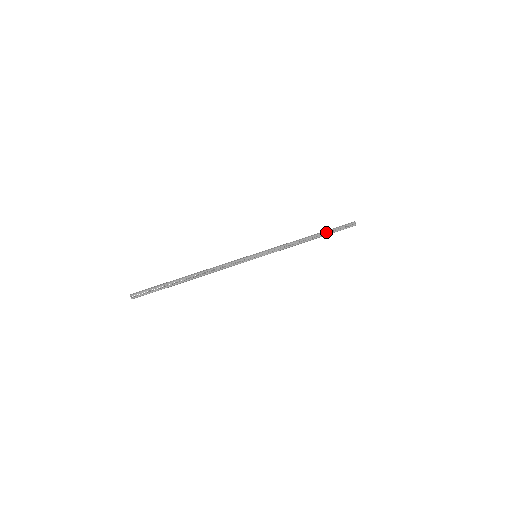
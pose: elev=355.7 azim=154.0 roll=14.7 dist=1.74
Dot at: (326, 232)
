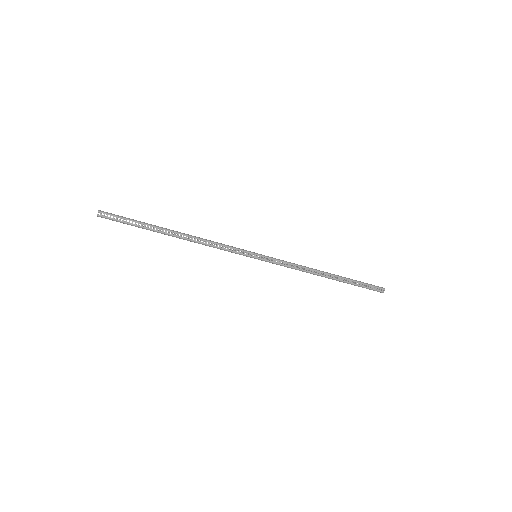
Dot at: (346, 279)
